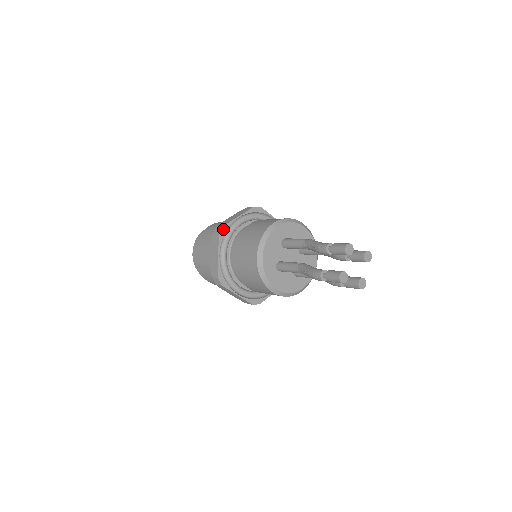
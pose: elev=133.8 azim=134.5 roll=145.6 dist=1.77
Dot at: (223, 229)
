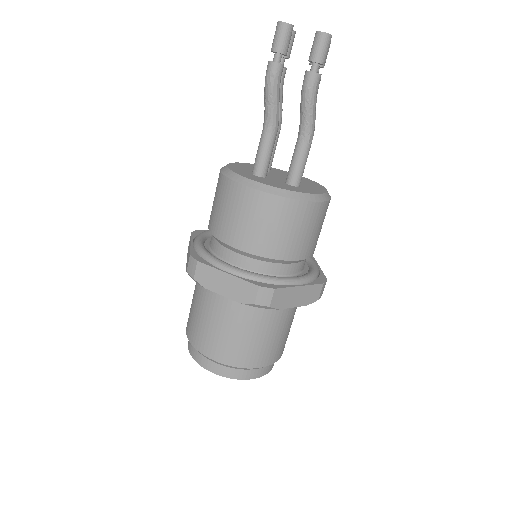
Dot at: (198, 231)
